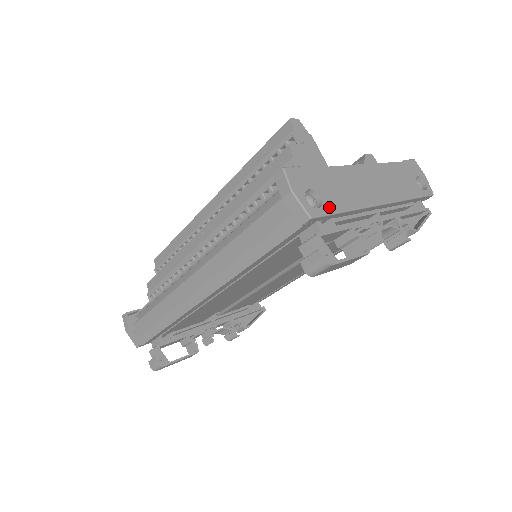
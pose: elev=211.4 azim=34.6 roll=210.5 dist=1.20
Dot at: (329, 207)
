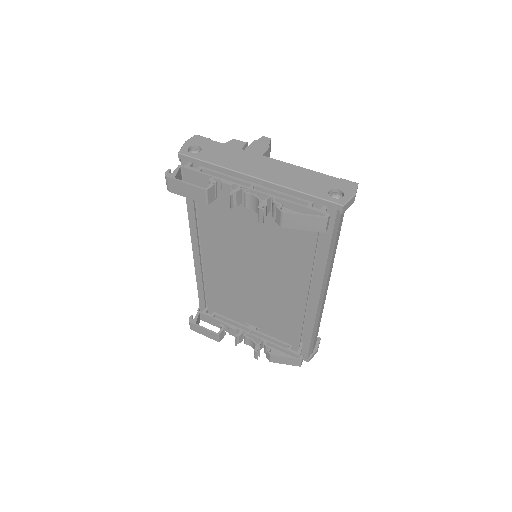
Dot at: (200, 156)
